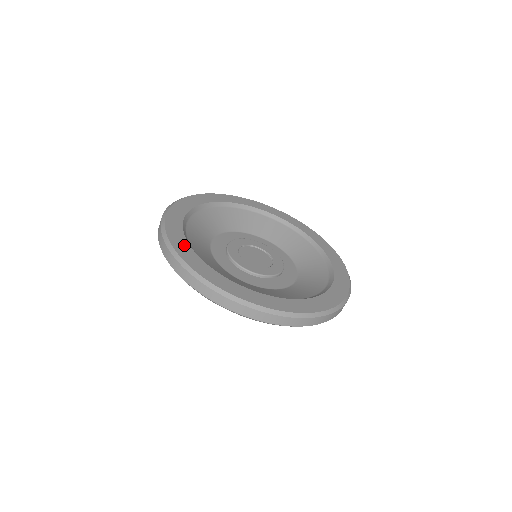
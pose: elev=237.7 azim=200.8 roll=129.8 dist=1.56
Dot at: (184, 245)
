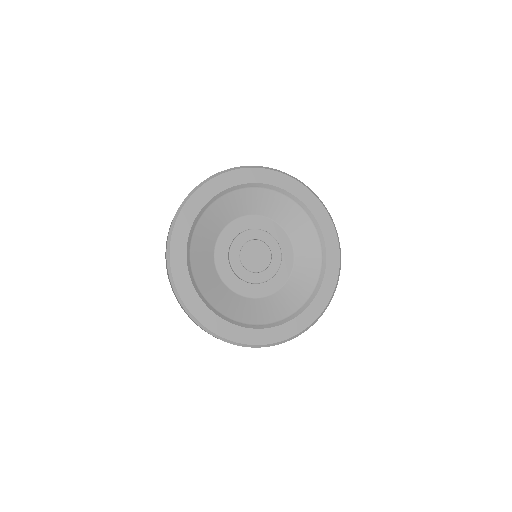
Dot at: (244, 333)
